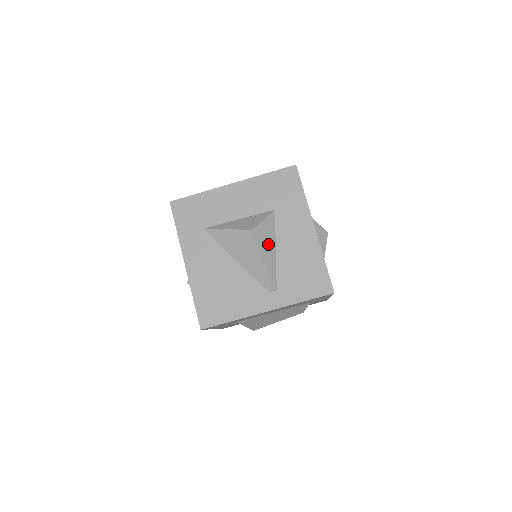
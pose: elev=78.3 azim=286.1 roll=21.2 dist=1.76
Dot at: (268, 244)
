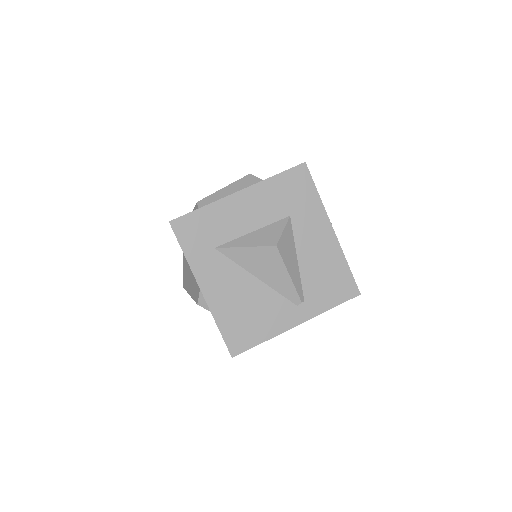
Dot at: (291, 256)
